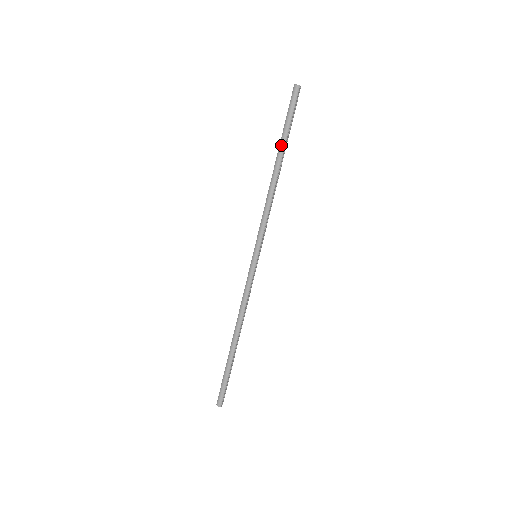
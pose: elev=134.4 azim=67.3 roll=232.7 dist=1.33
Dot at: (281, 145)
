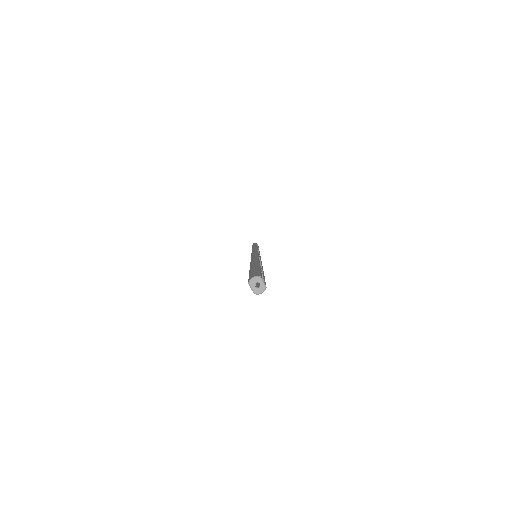
Dot at: occluded
